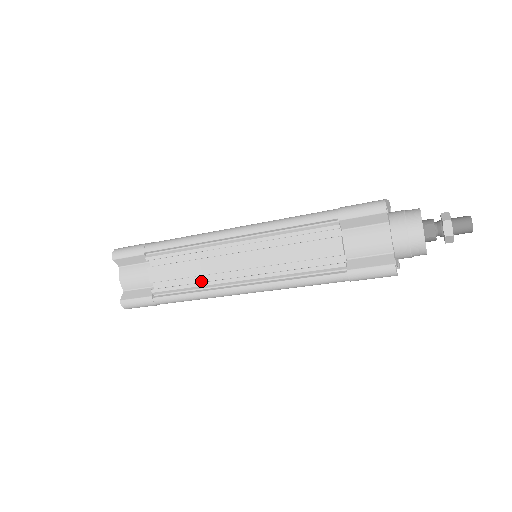
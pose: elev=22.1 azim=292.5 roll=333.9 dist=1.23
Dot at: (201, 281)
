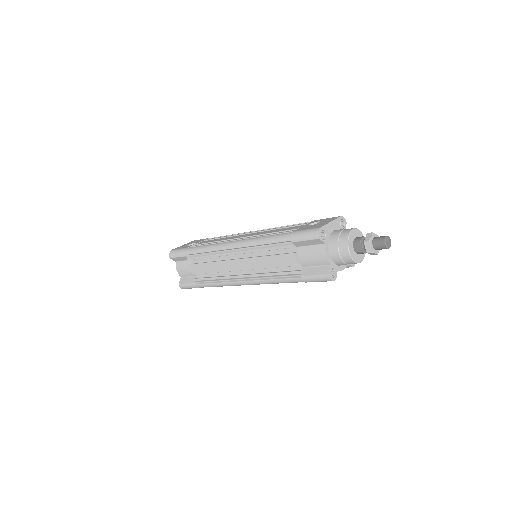
Dot at: (221, 275)
